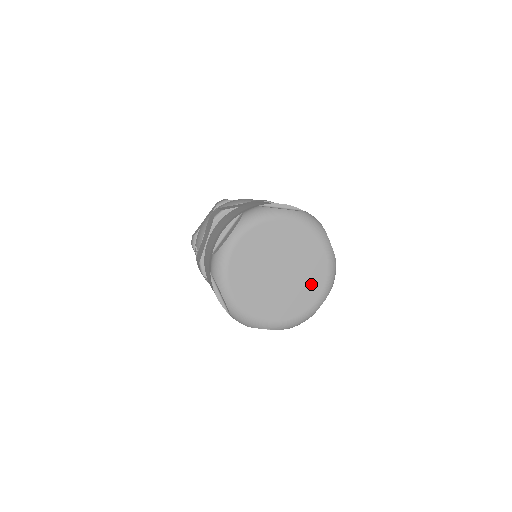
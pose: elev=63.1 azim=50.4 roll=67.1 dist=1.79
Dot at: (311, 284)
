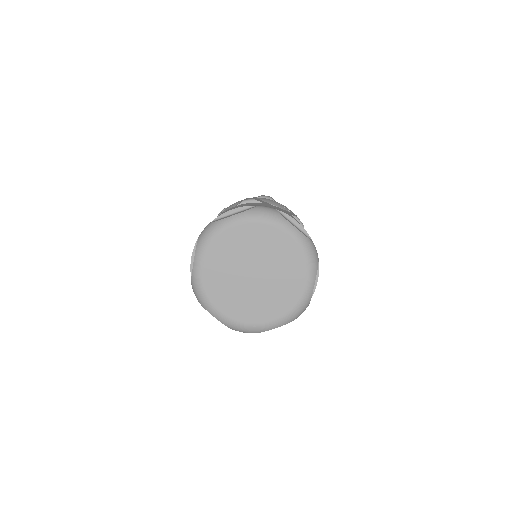
Dot at: (291, 272)
